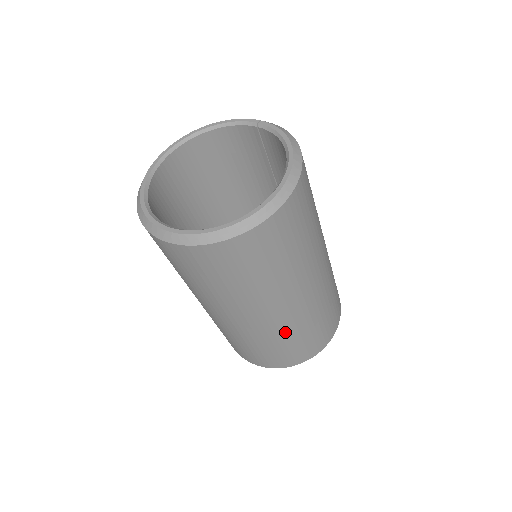
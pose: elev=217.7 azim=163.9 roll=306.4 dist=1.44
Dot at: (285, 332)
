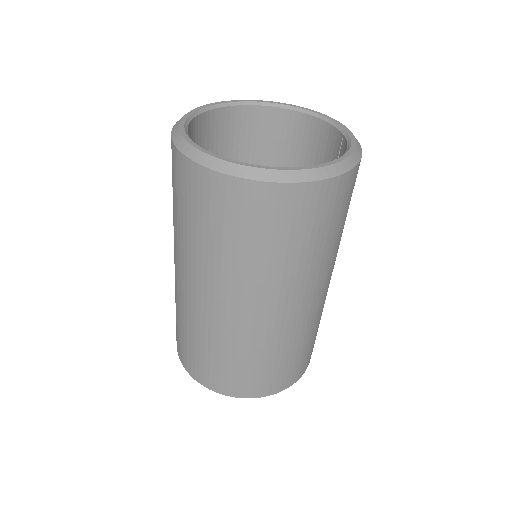
Dot at: (211, 334)
